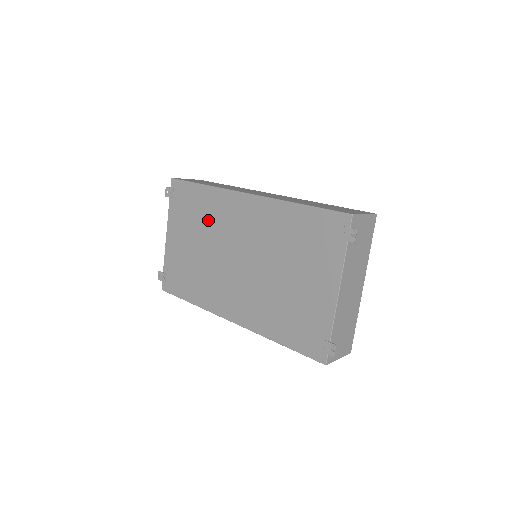
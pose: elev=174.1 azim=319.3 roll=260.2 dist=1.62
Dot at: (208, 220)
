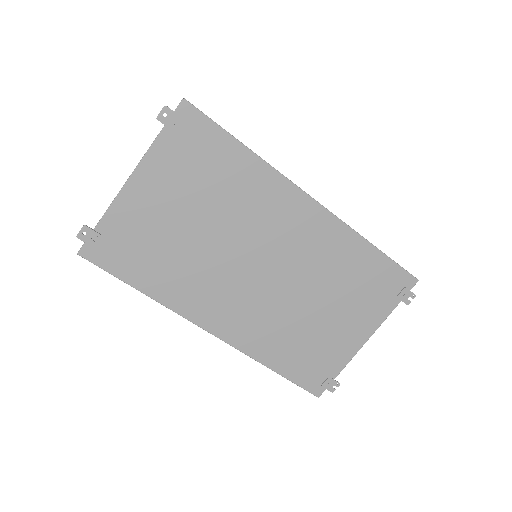
Dot at: (233, 199)
